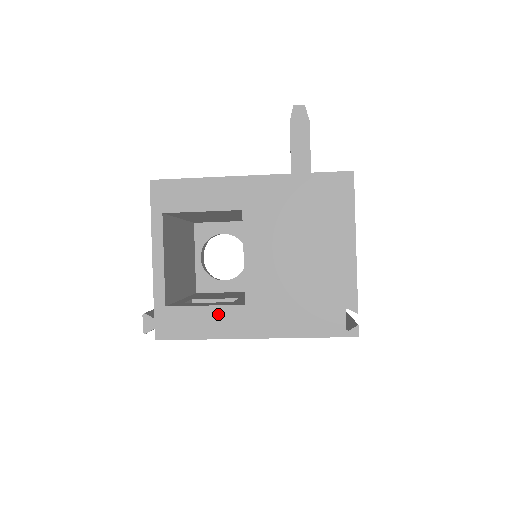
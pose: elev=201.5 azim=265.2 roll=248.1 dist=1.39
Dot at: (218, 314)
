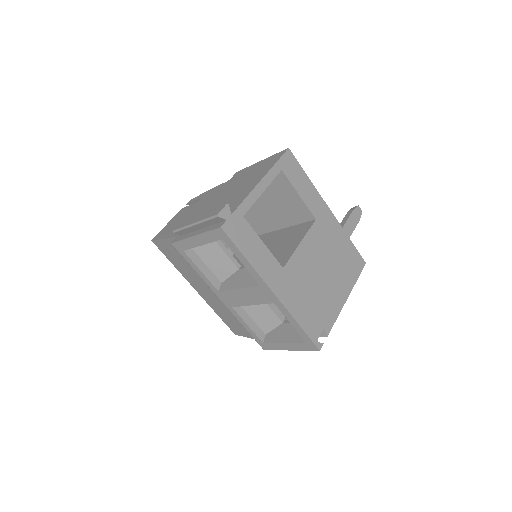
Dot at: (267, 256)
